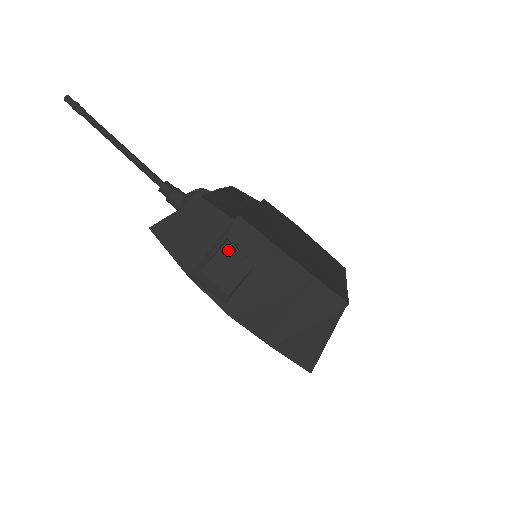
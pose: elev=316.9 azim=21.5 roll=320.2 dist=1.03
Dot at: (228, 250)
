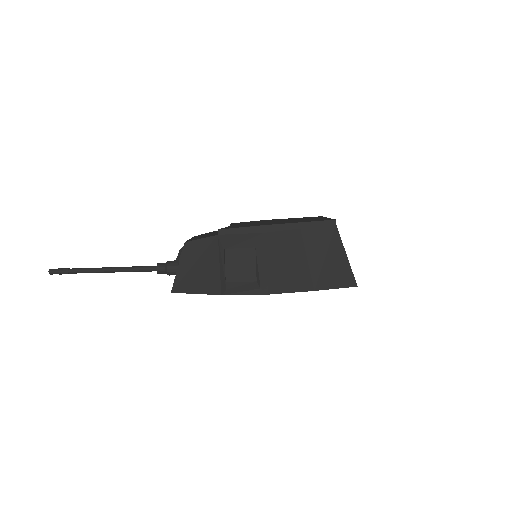
Dot at: (230, 255)
